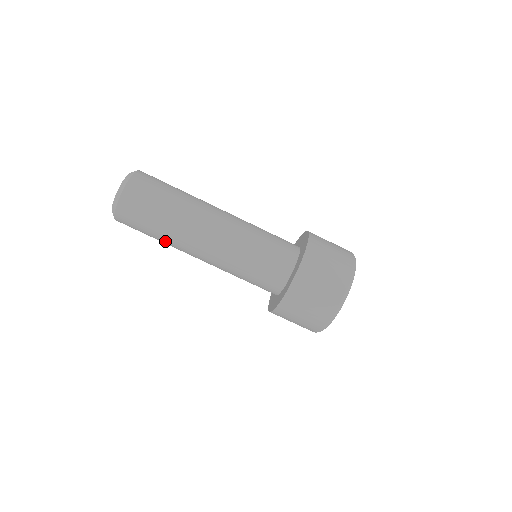
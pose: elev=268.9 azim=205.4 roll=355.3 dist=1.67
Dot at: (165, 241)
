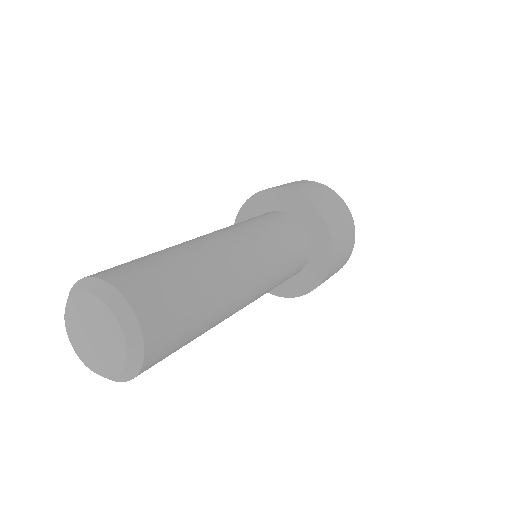
Dot at: (203, 333)
